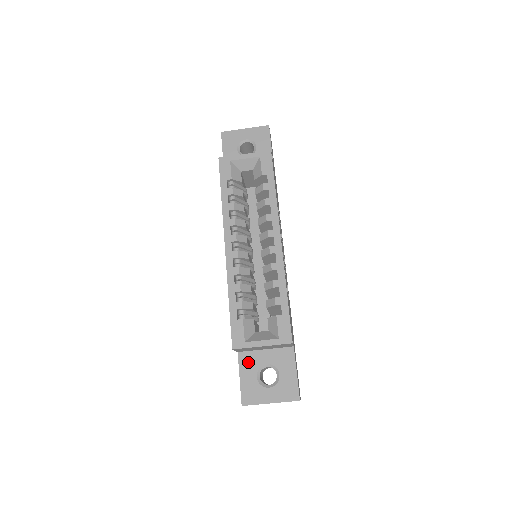
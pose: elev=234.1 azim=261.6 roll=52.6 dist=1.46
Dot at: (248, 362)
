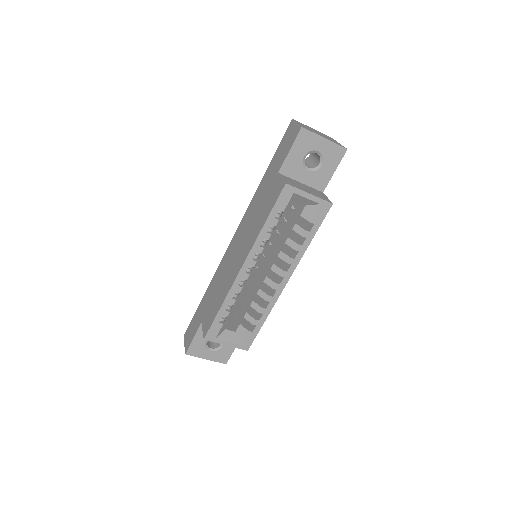
Dot at: occluded
